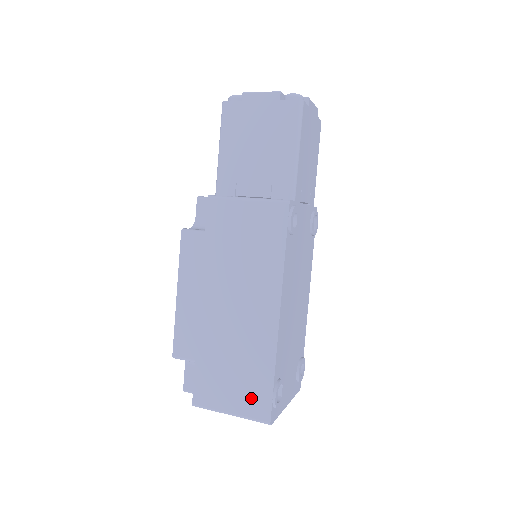
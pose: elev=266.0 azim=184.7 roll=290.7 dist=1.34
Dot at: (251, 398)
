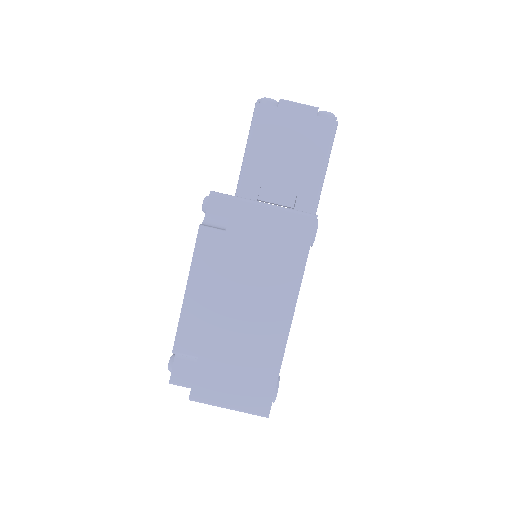
Dot at: (253, 394)
